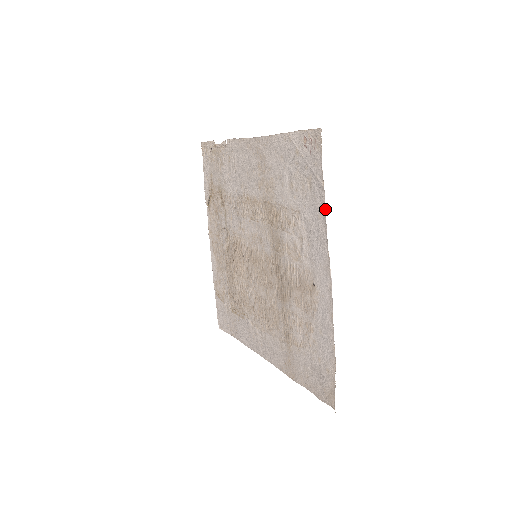
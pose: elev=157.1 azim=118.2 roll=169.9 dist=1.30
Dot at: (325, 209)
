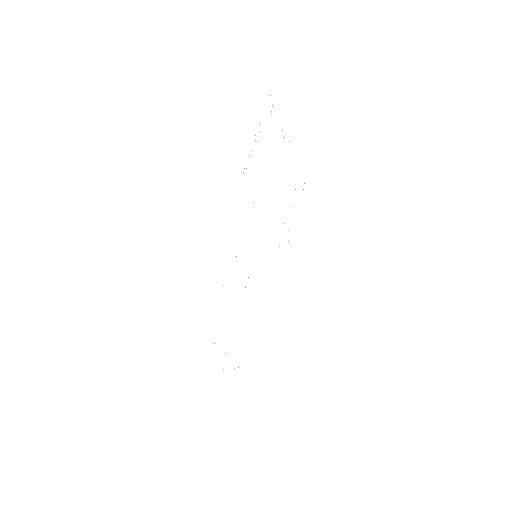
Dot at: occluded
